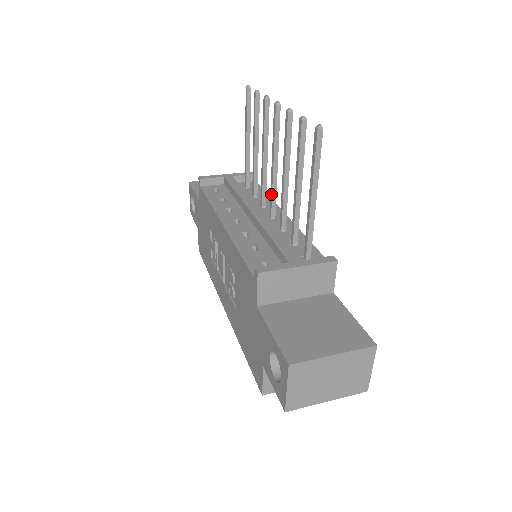
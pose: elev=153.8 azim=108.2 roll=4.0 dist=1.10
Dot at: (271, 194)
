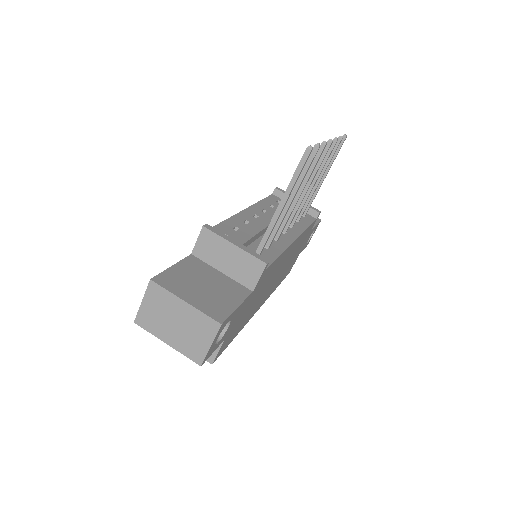
Dot at: (292, 212)
